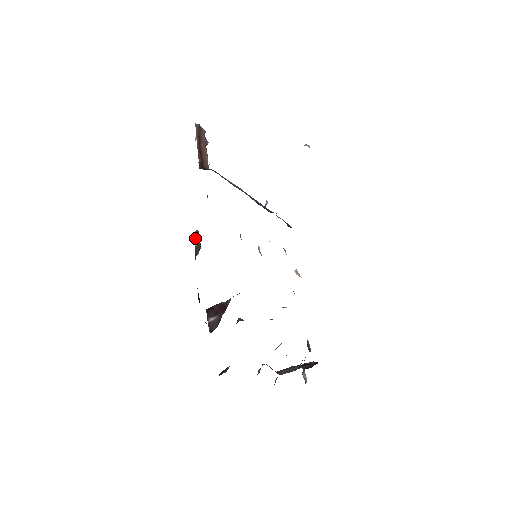
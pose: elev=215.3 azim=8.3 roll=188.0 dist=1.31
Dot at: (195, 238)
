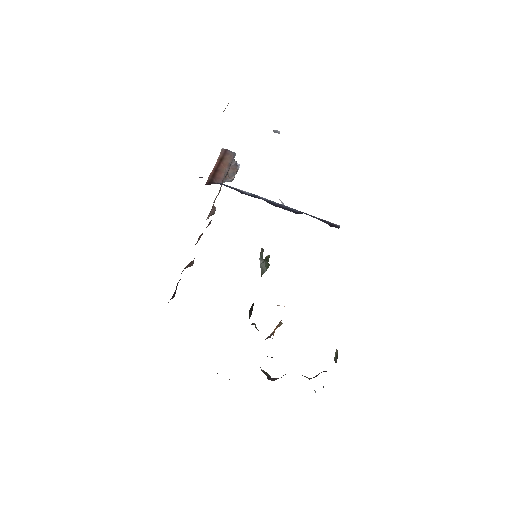
Dot at: occluded
